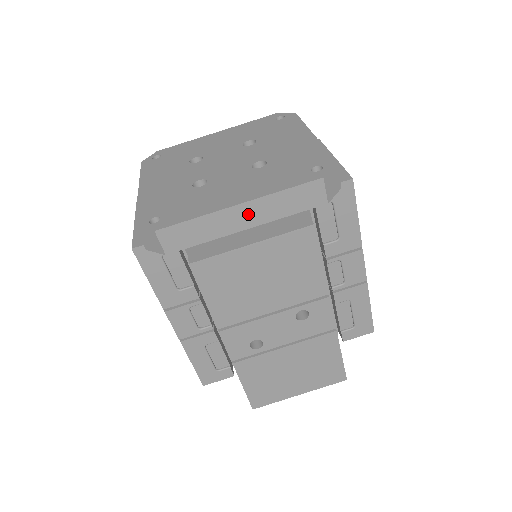
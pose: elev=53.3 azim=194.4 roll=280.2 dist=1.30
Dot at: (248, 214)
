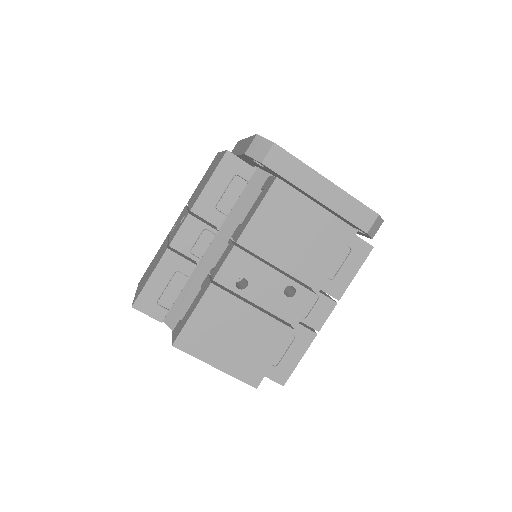
Dot at: (326, 191)
